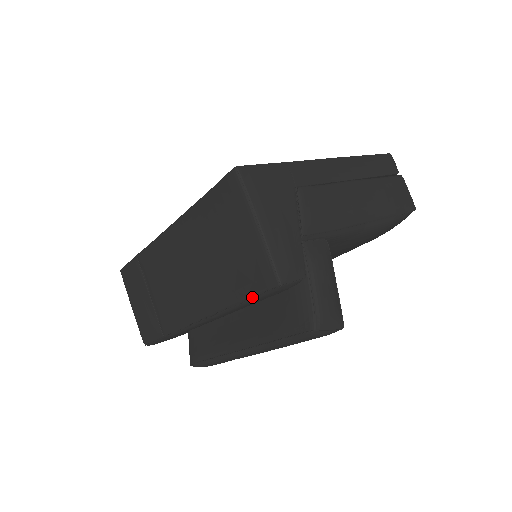
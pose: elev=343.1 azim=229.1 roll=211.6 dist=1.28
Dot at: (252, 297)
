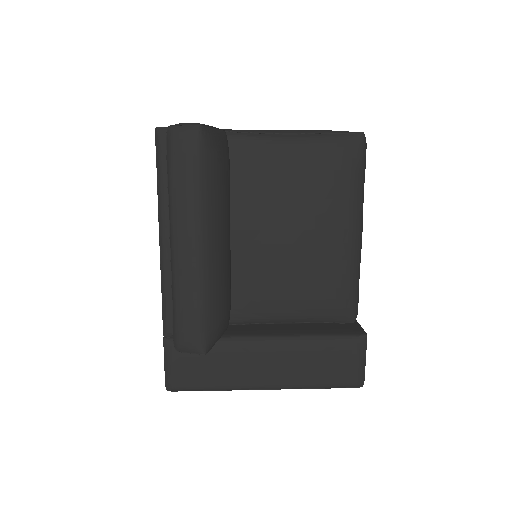
Dot at: (156, 166)
